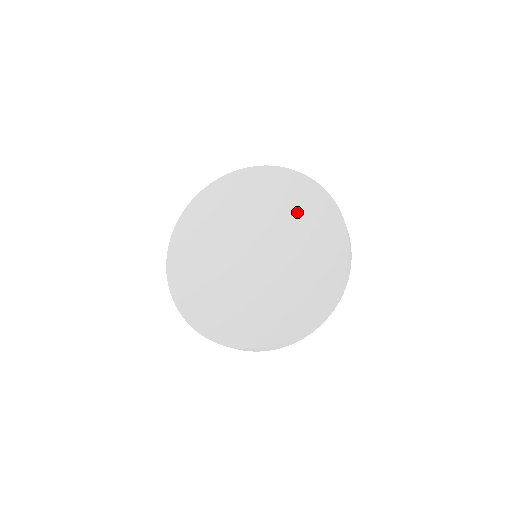
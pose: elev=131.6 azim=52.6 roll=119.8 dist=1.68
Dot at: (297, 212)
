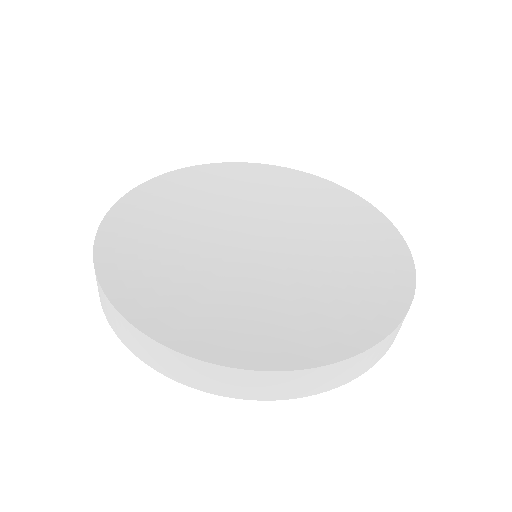
Dot at: (267, 194)
